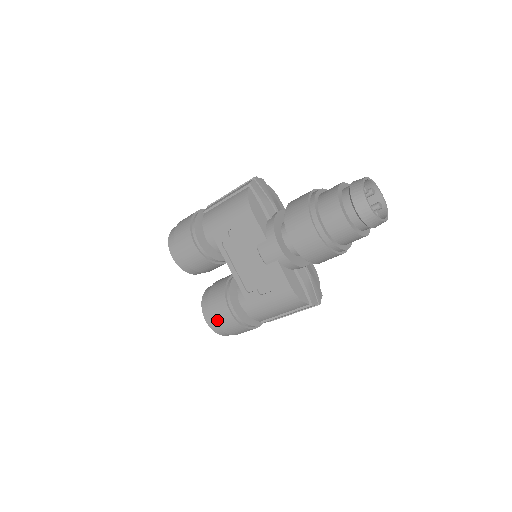
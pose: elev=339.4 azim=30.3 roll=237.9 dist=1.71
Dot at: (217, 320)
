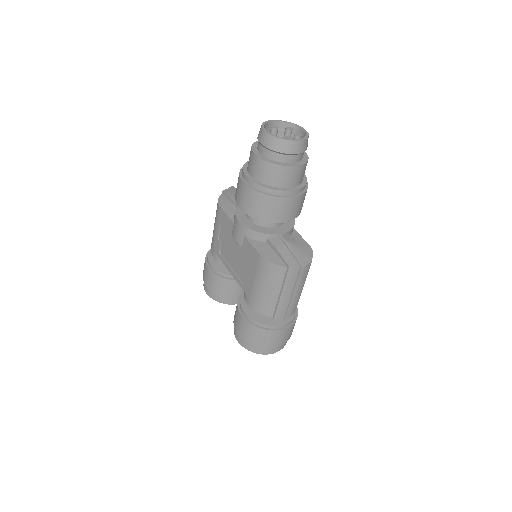
Dot at: (239, 332)
